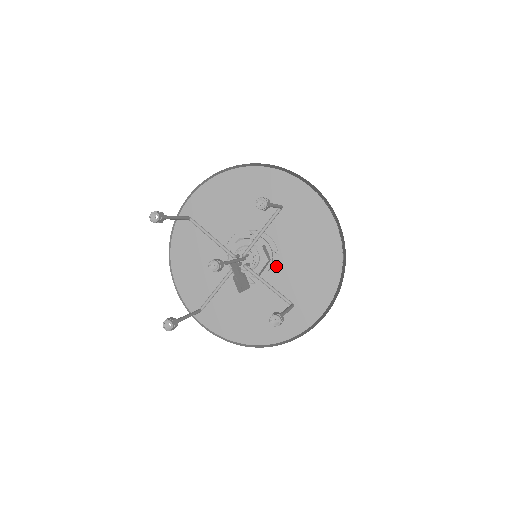
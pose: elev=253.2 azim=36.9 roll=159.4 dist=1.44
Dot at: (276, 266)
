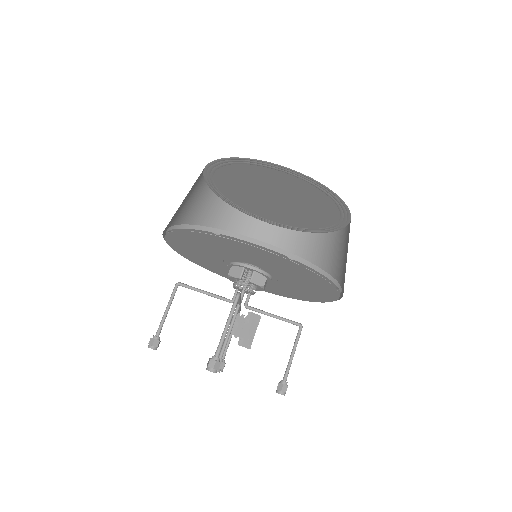
Dot at: occluded
